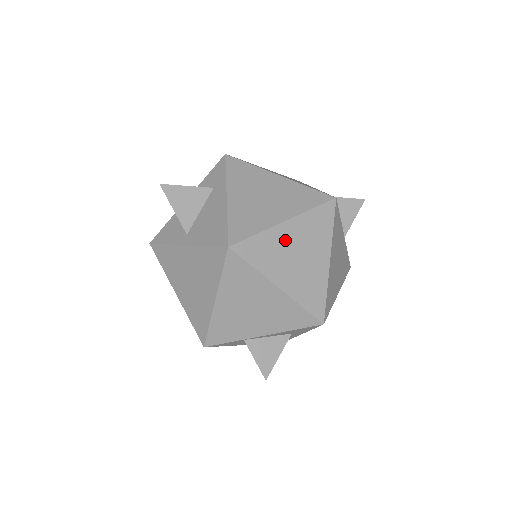
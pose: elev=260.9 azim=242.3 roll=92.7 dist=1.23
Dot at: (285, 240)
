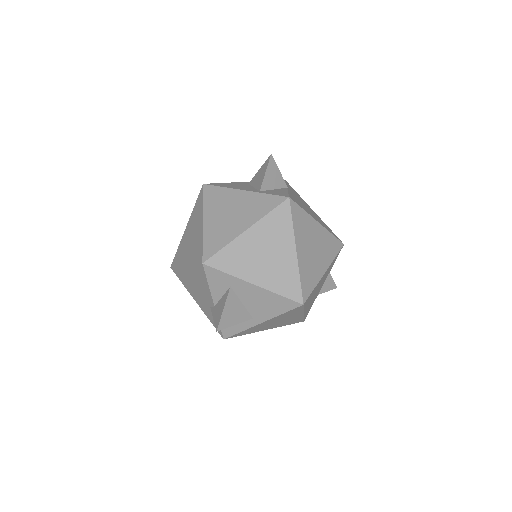
Dot at: (305, 256)
